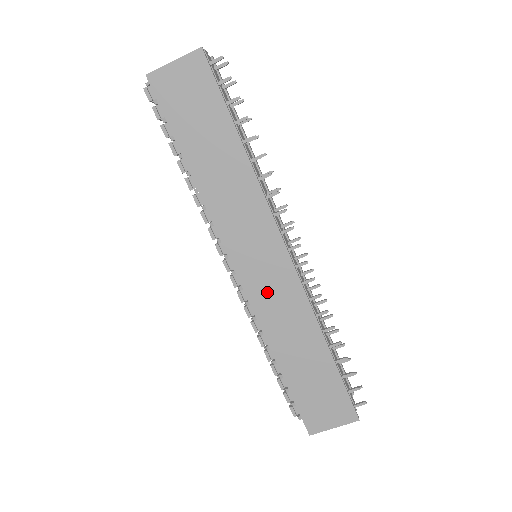
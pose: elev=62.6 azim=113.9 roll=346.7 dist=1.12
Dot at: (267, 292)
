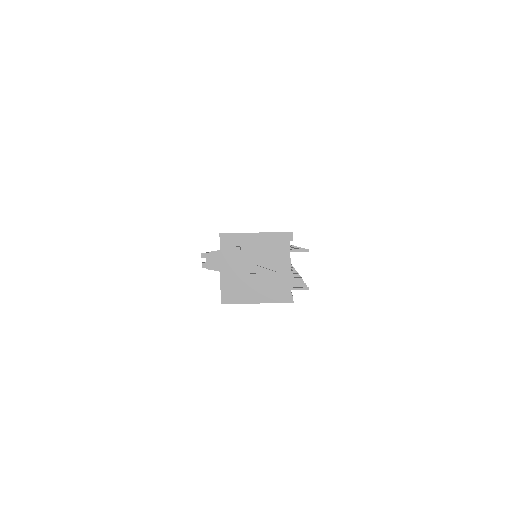
Dot at: occluded
